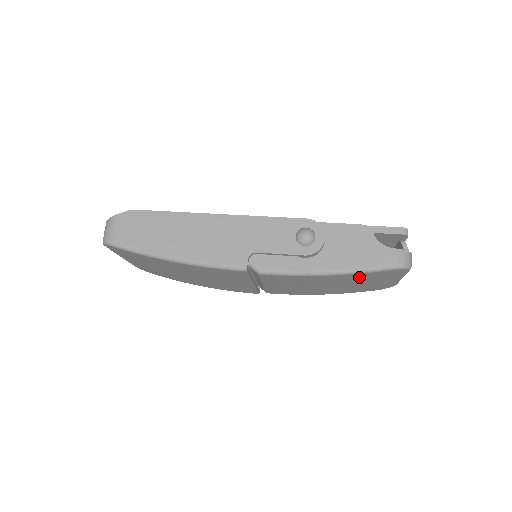
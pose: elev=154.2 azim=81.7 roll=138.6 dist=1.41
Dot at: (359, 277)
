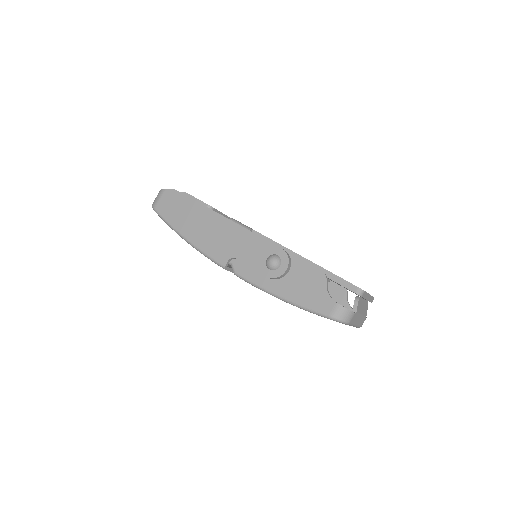
Dot at: occluded
